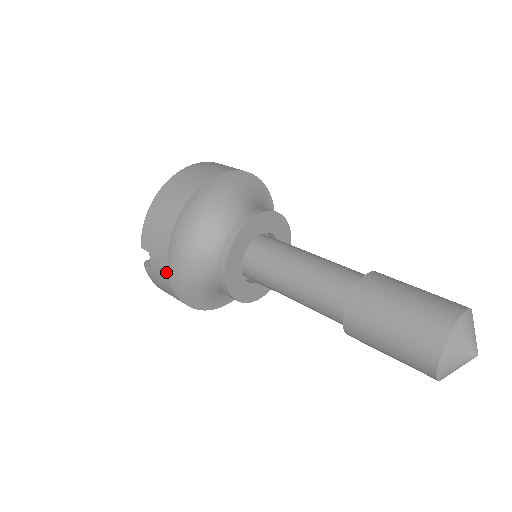
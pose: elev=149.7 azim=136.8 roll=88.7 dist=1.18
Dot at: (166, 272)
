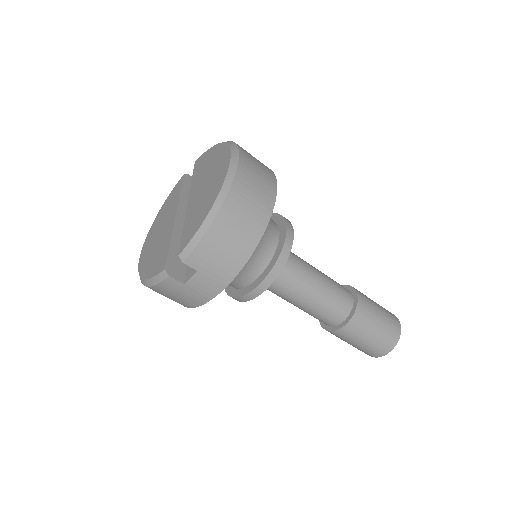
Dot at: (214, 293)
